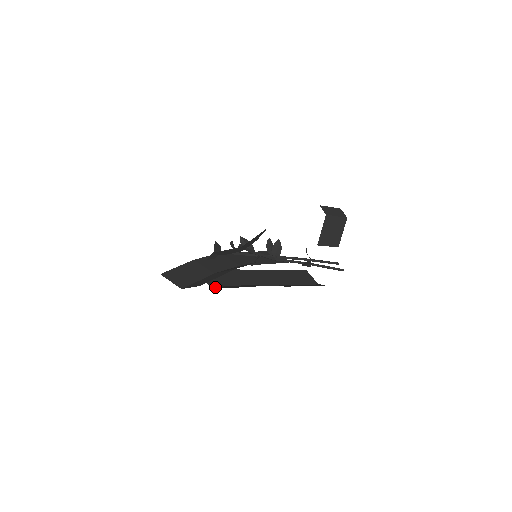
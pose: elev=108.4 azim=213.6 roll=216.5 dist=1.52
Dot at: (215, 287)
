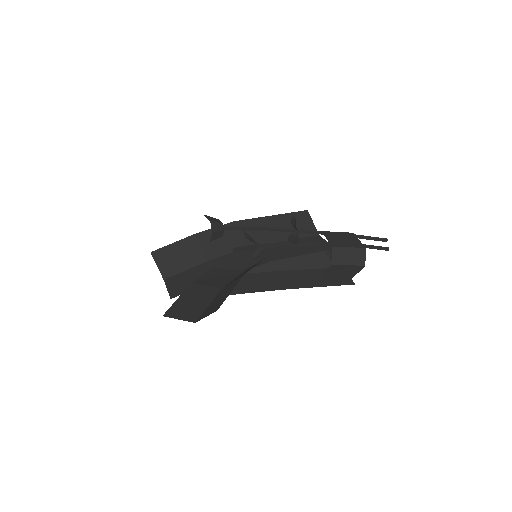
Dot at: occluded
